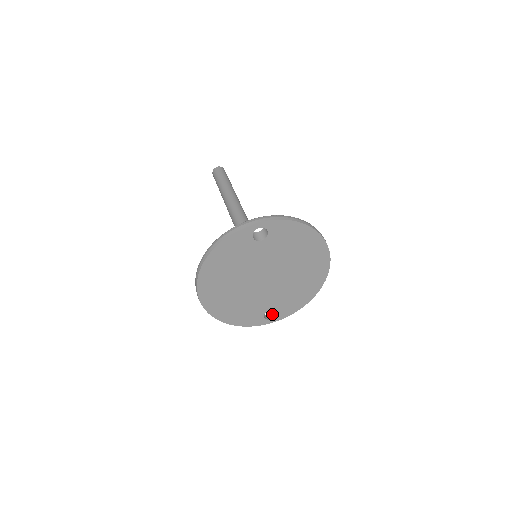
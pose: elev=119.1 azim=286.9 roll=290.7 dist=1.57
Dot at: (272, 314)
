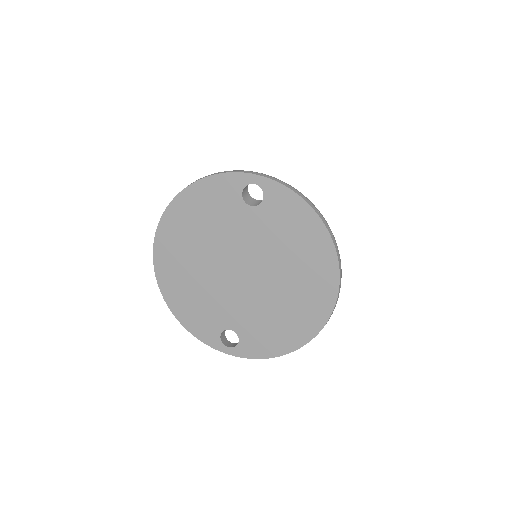
Dot at: (235, 344)
